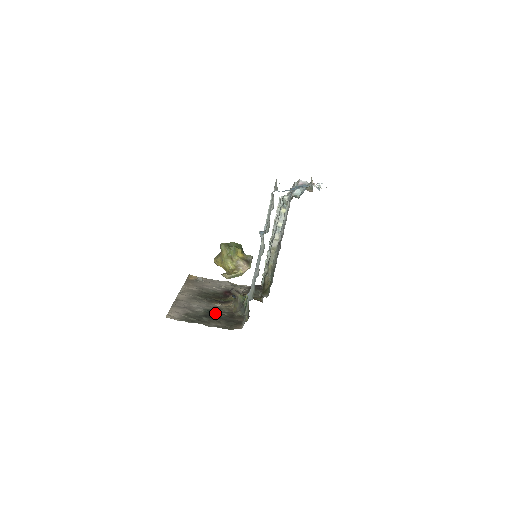
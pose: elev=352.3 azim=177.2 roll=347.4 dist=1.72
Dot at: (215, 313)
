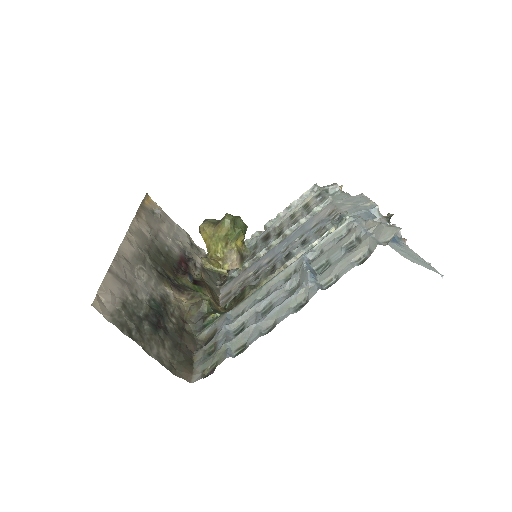
Dot at: (162, 315)
